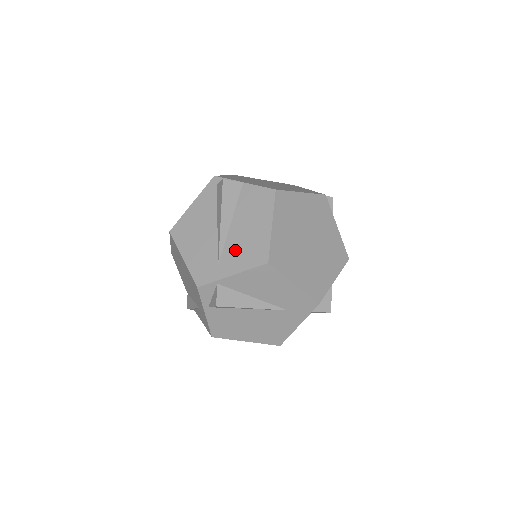
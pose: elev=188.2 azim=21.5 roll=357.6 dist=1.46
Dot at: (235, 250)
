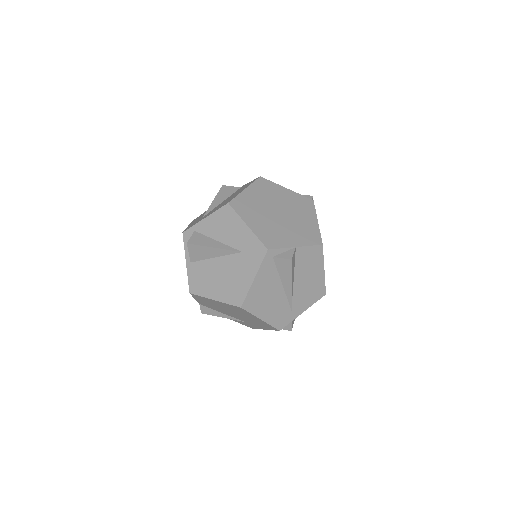
Dot at: (302, 297)
